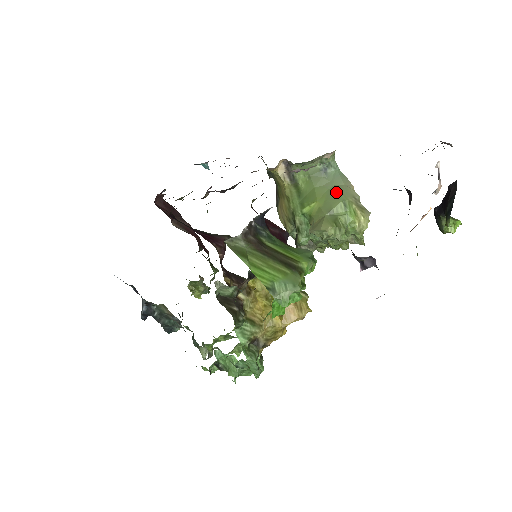
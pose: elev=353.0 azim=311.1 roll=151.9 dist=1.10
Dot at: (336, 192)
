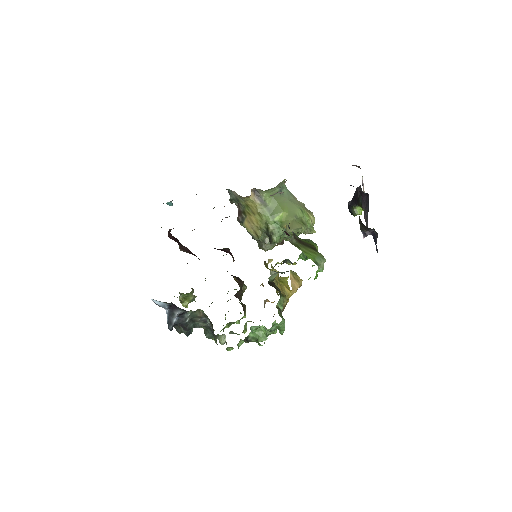
Dot at: (293, 204)
